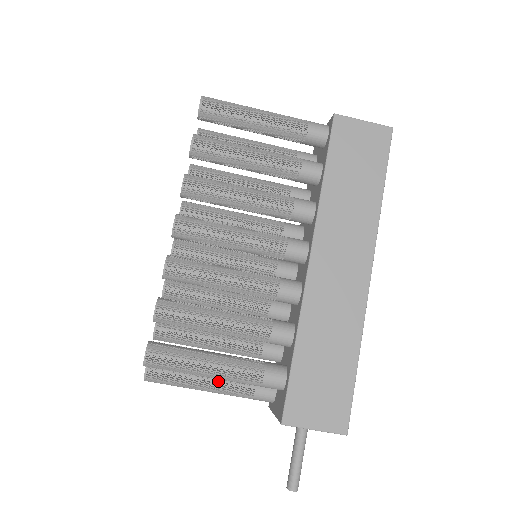
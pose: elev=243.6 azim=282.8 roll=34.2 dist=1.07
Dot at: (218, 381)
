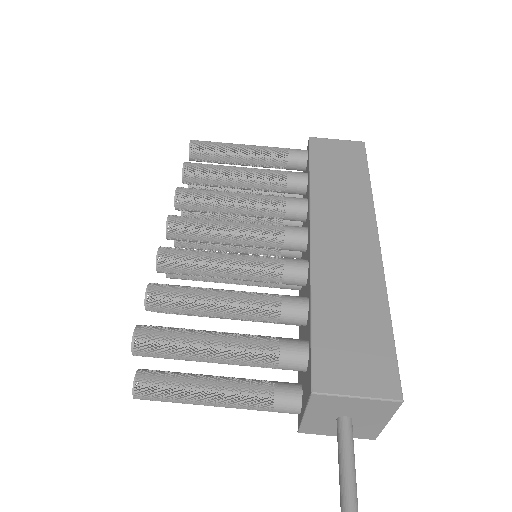
Dot at: (226, 383)
